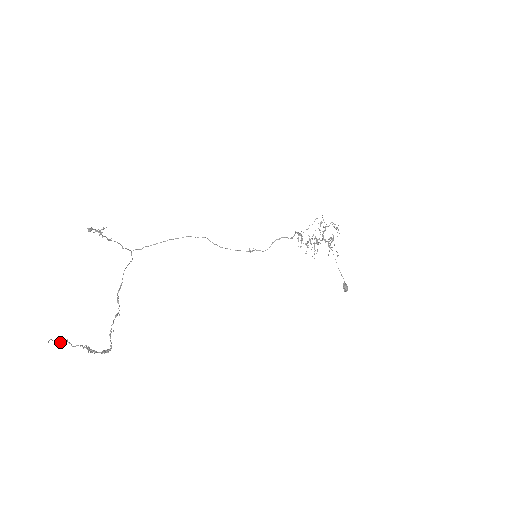
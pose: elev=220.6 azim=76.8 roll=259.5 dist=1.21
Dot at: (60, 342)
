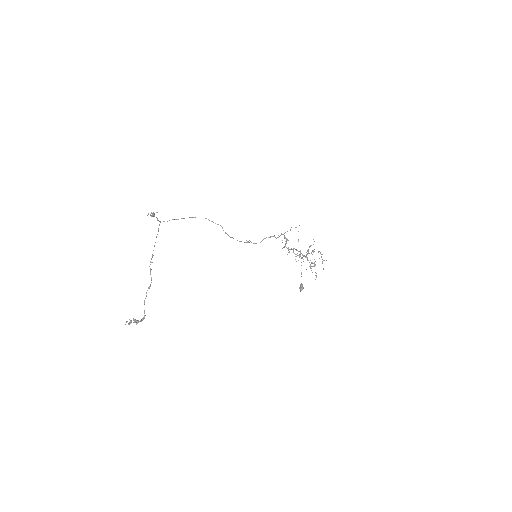
Dot at: occluded
